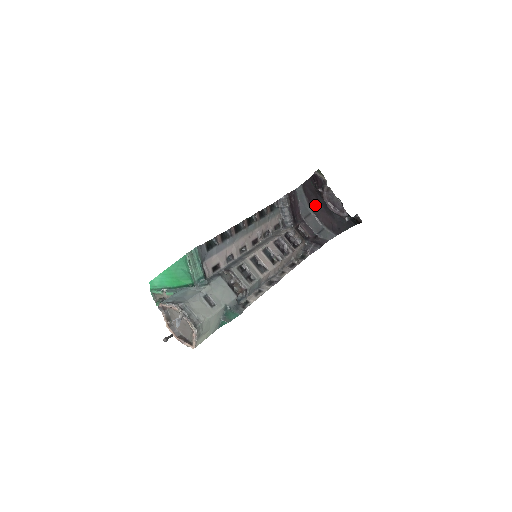
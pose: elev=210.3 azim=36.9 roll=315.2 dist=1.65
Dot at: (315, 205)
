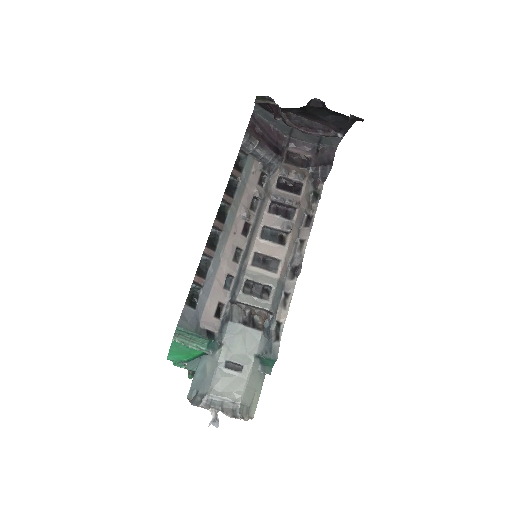
Dot at: occluded
